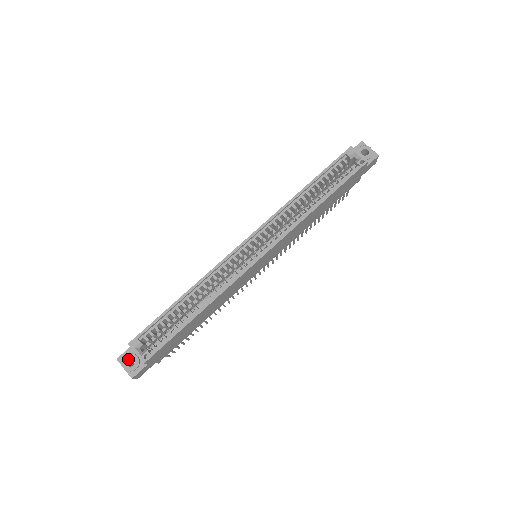
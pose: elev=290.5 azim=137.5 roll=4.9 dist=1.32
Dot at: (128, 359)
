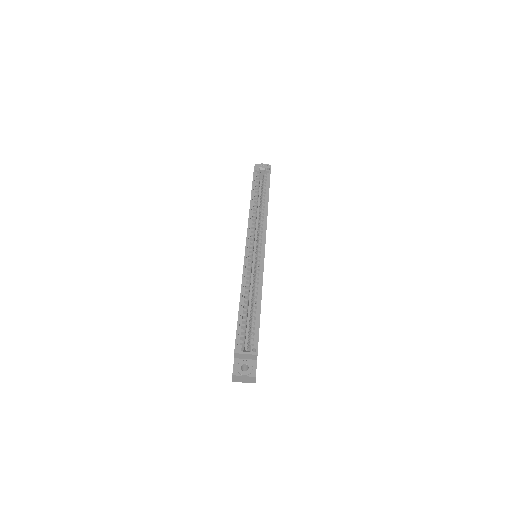
Dot at: (241, 368)
